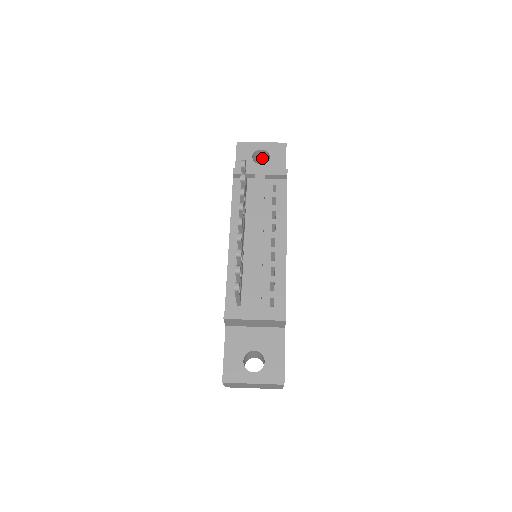
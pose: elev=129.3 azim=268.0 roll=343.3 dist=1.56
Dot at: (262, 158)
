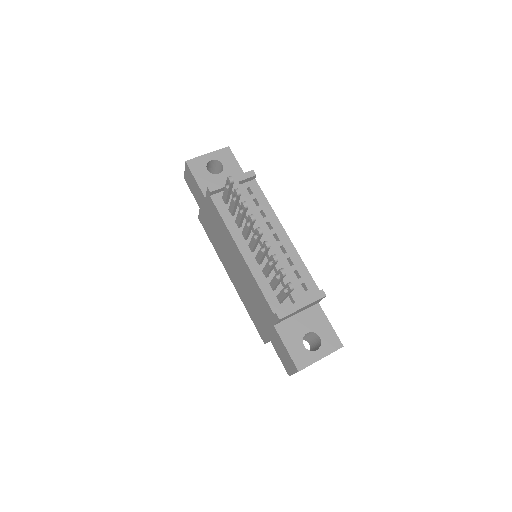
Dot at: (210, 168)
